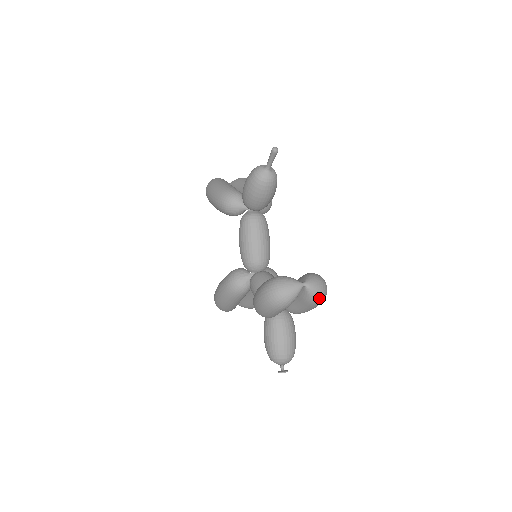
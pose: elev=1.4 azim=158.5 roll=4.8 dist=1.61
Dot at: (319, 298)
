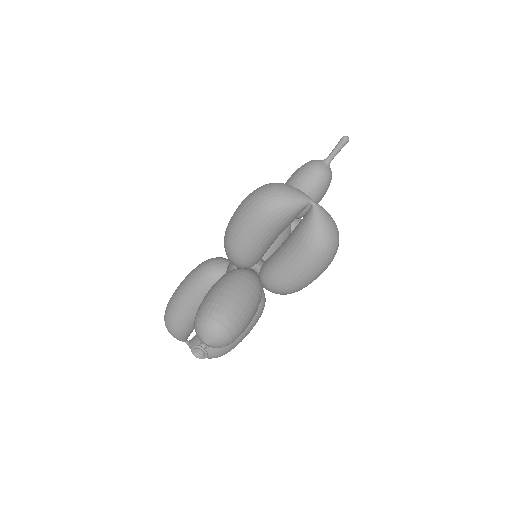
Dot at: (322, 237)
